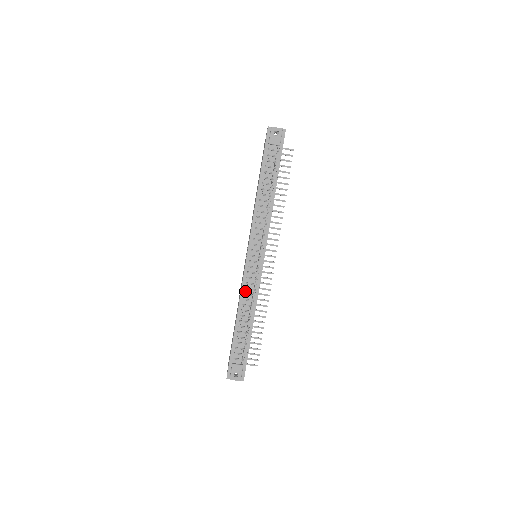
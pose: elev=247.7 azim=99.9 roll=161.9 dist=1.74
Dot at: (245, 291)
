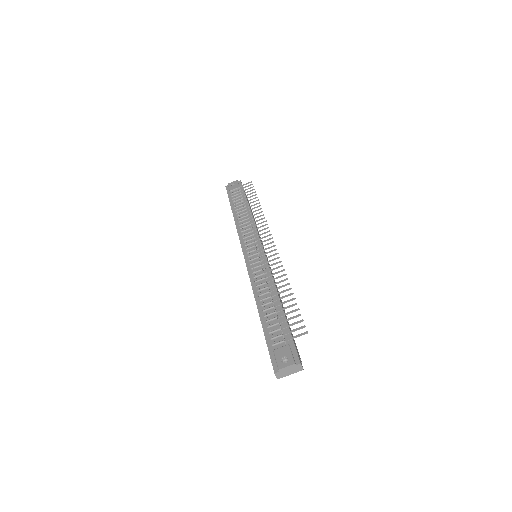
Dot at: (255, 280)
